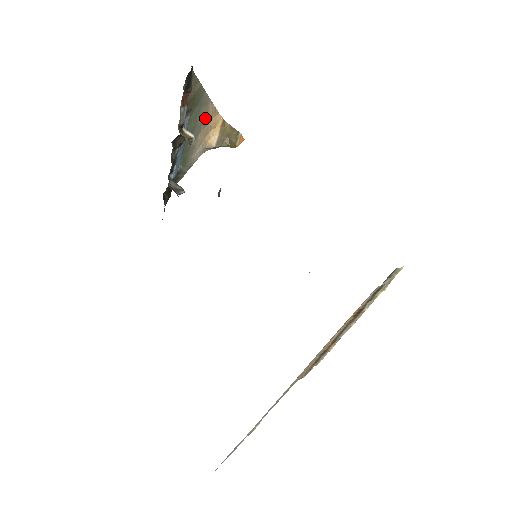
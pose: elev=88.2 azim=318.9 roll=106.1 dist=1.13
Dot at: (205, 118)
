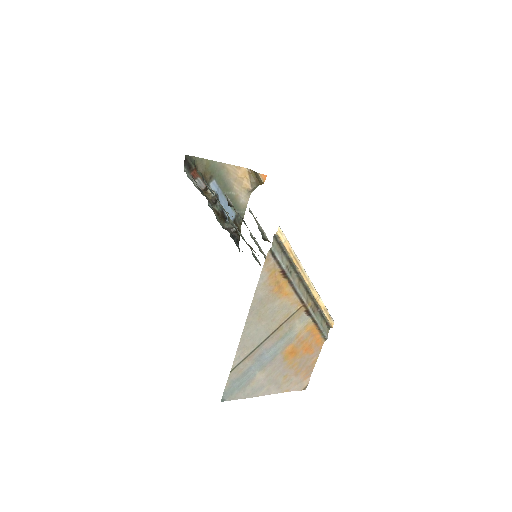
Dot at: (230, 175)
